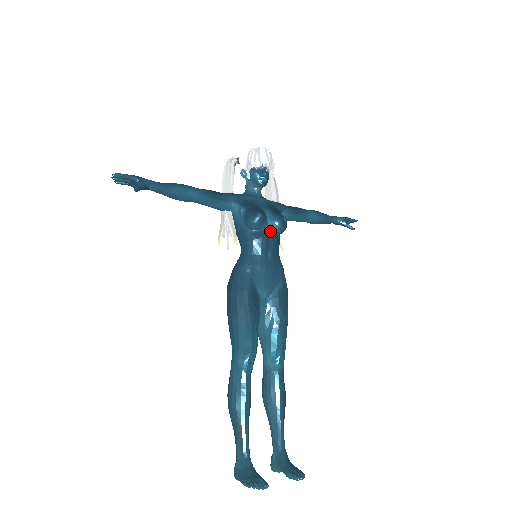
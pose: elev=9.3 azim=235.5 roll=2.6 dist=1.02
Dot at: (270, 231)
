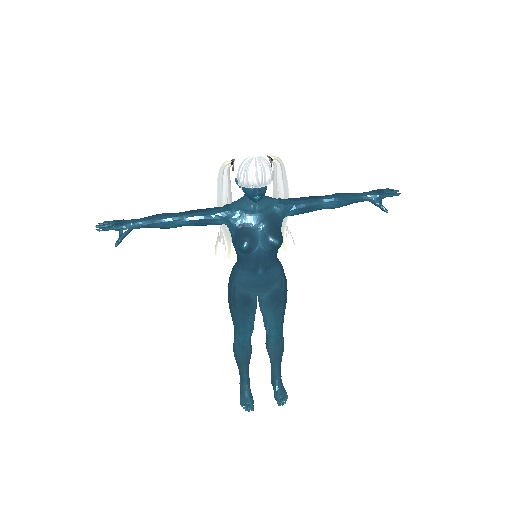
Dot at: (261, 251)
